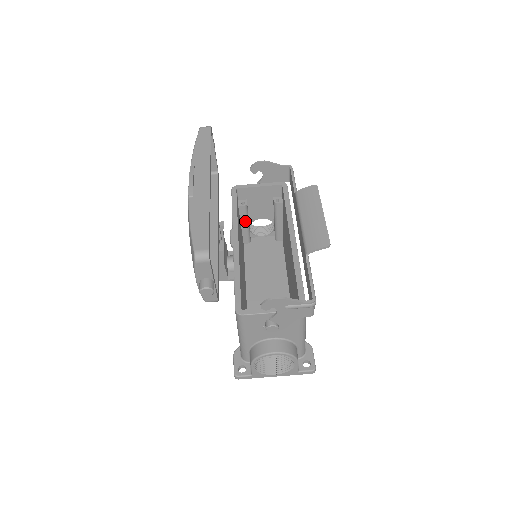
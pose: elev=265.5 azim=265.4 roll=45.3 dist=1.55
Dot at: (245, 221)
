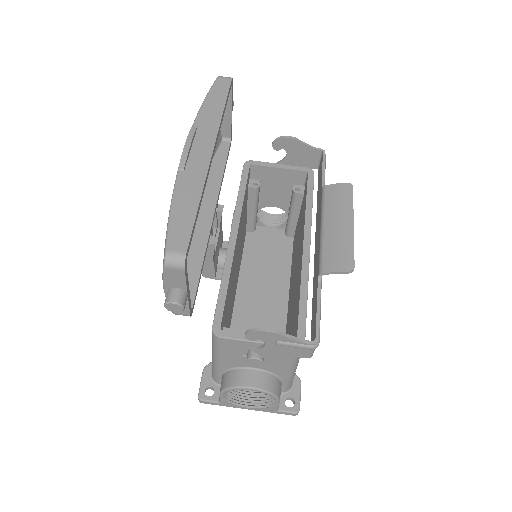
Dot at: (253, 206)
